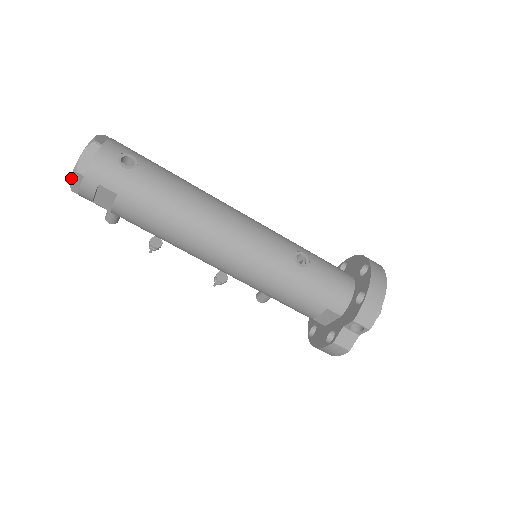
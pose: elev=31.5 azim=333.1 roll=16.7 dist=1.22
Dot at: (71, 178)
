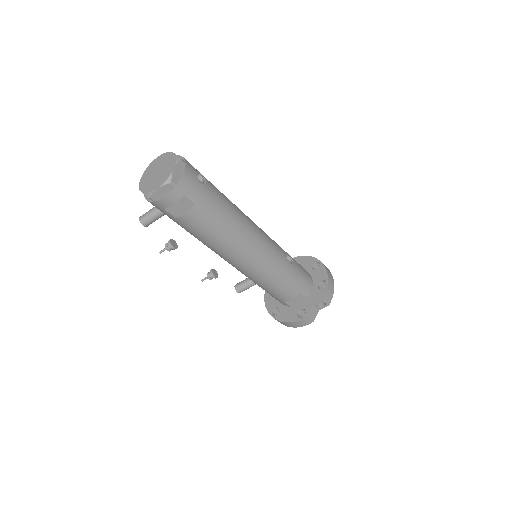
Dot at: (159, 187)
